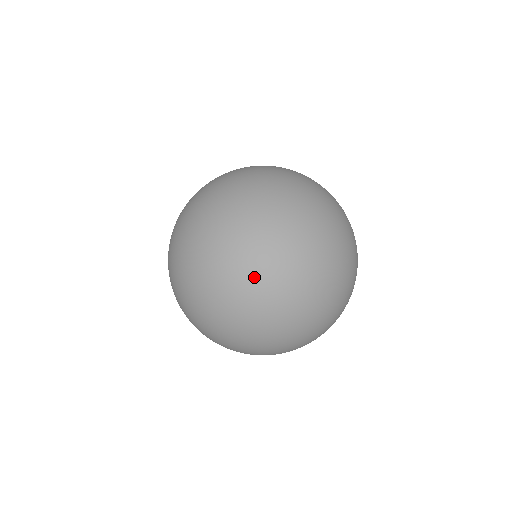
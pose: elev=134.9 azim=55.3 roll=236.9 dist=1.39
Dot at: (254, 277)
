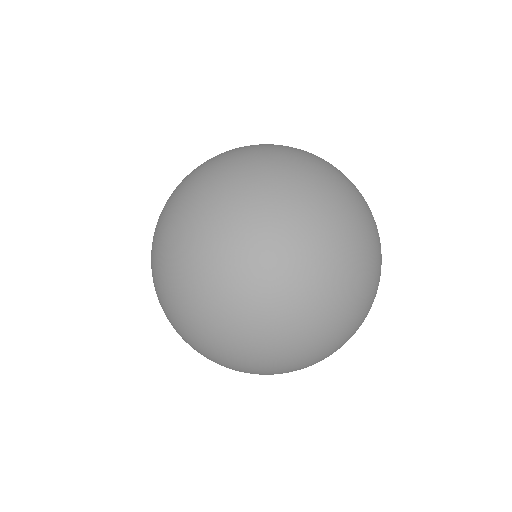
Dot at: (279, 362)
